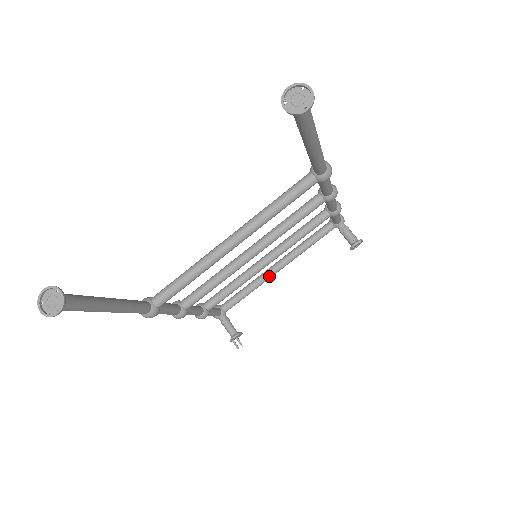
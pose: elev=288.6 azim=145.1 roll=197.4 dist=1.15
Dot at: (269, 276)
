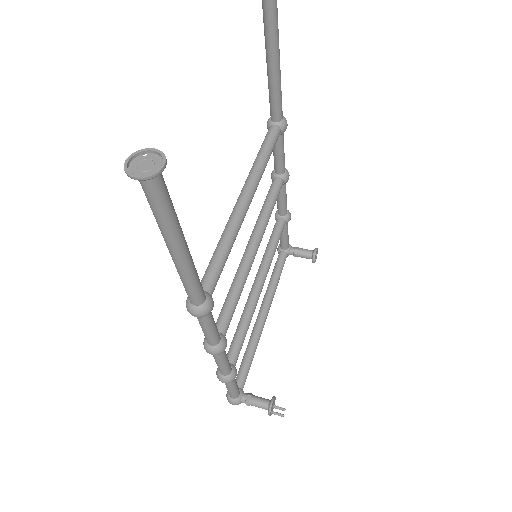
Dot at: (261, 325)
